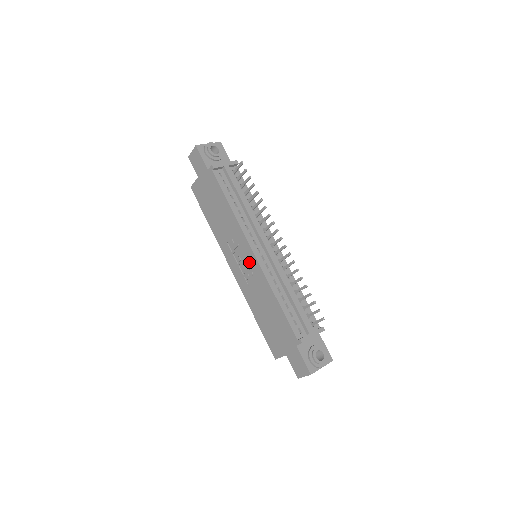
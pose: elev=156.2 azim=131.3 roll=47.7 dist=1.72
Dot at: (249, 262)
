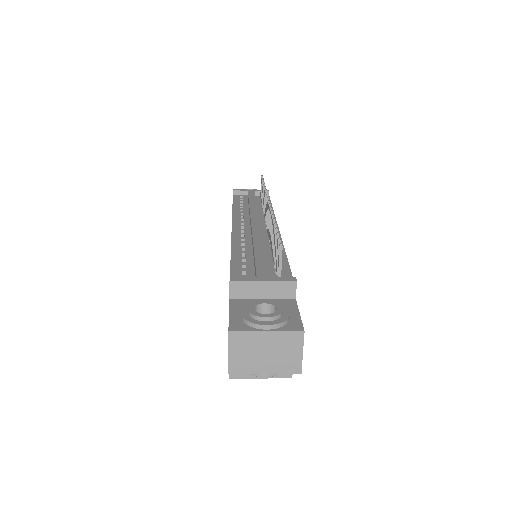
Dot at: occluded
